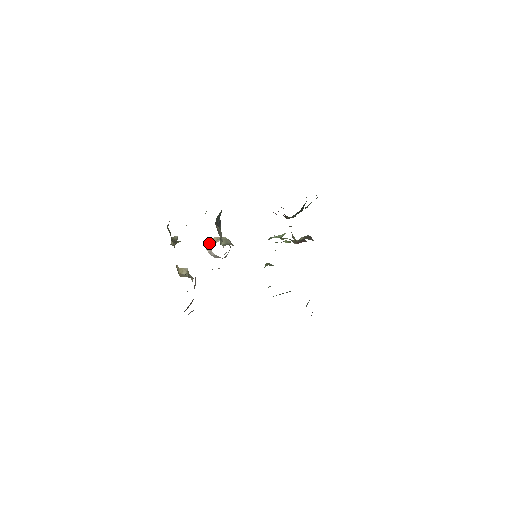
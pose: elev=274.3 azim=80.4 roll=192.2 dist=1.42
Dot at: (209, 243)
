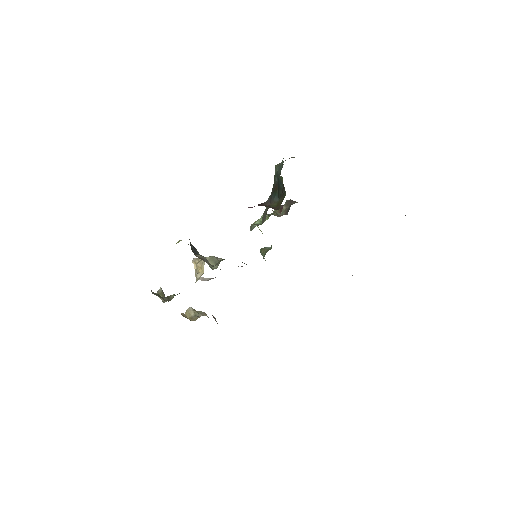
Dot at: (197, 273)
